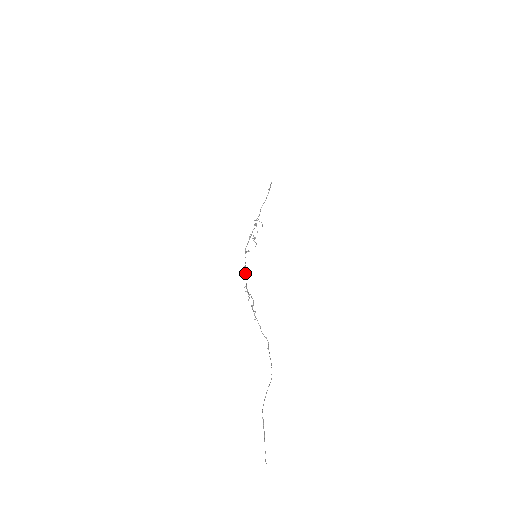
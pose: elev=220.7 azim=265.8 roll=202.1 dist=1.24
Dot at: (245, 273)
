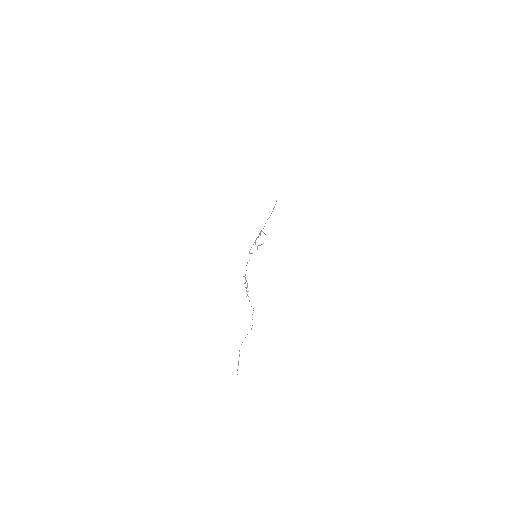
Dot at: occluded
